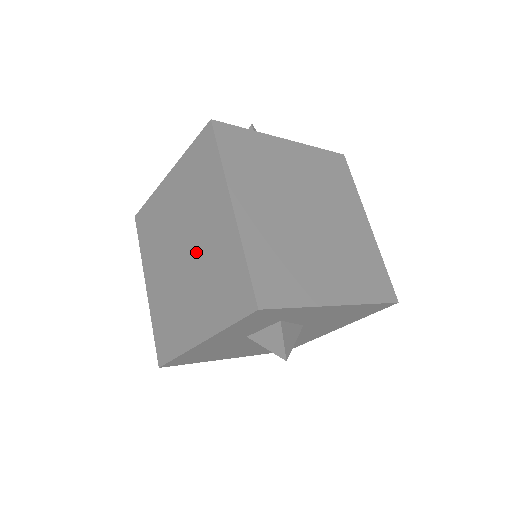
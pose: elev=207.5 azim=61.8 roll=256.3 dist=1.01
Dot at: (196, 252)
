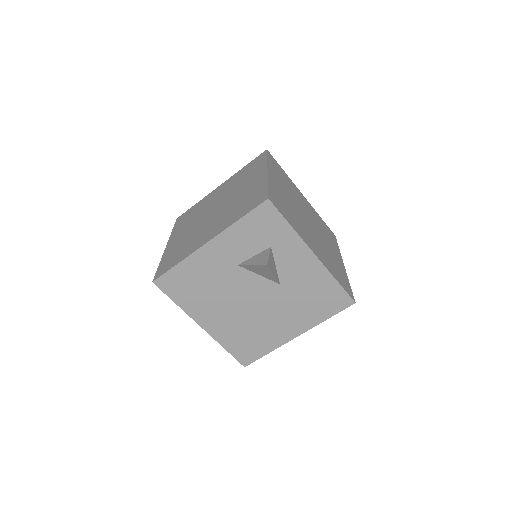
Dot at: (227, 203)
